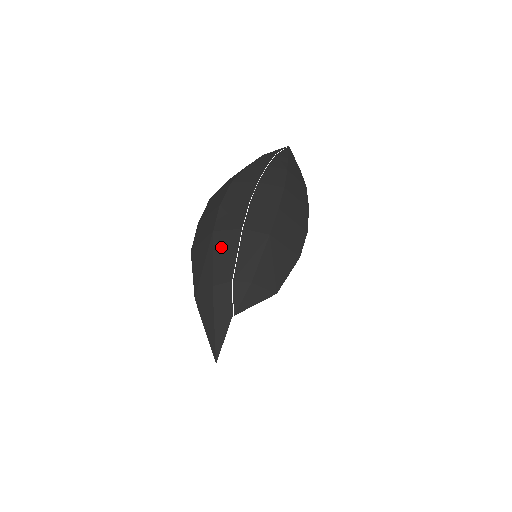
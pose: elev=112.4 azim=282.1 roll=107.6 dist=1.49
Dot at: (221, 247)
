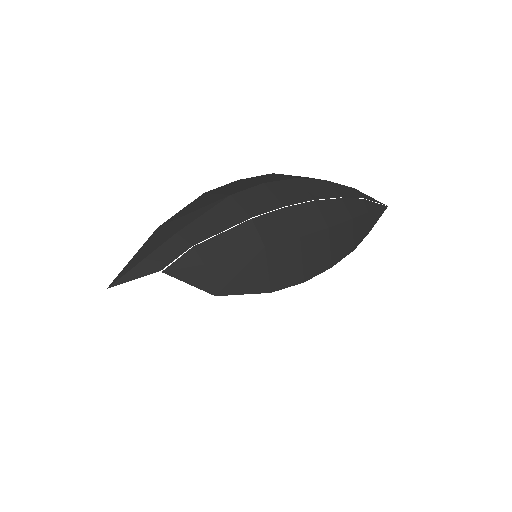
Dot at: (219, 213)
